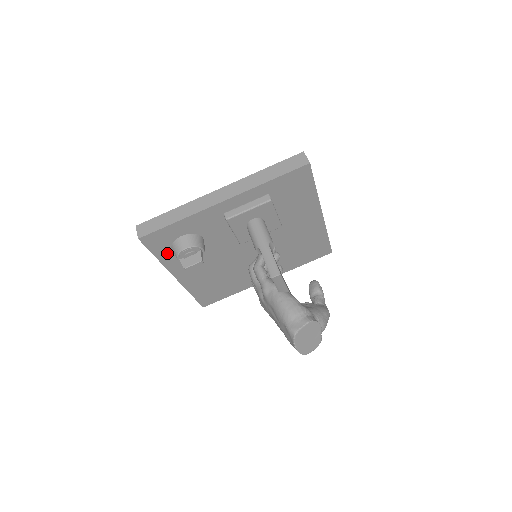
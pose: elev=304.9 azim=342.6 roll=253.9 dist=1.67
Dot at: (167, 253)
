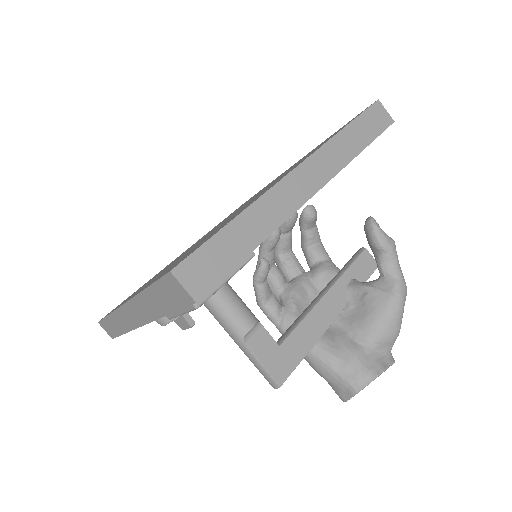
Dot at: occluded
